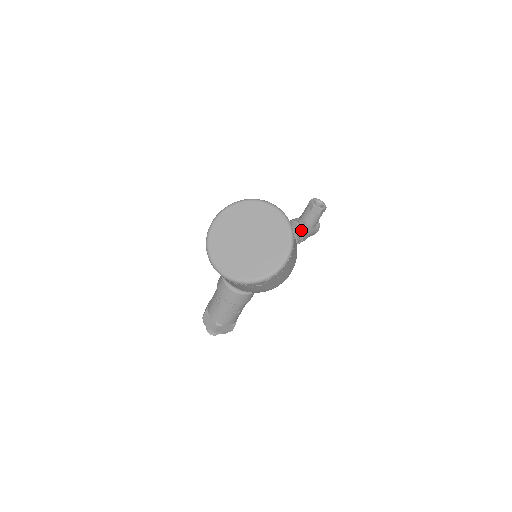
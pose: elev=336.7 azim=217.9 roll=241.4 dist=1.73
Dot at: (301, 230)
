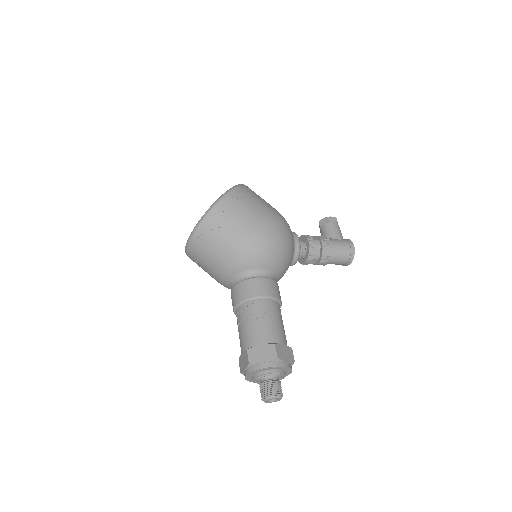
Dot at: (314, 237)
